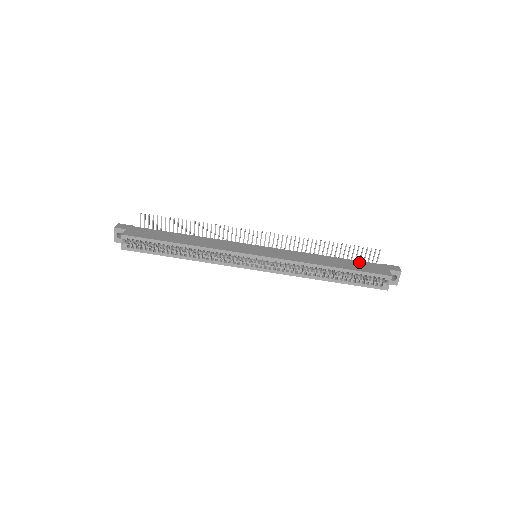
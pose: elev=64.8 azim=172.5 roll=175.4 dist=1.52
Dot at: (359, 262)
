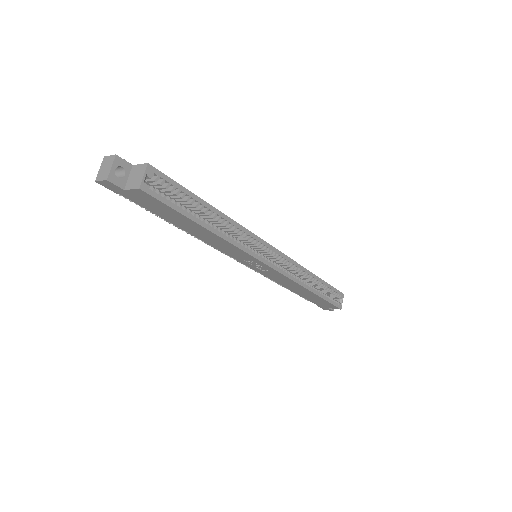
Dot at: occluded
